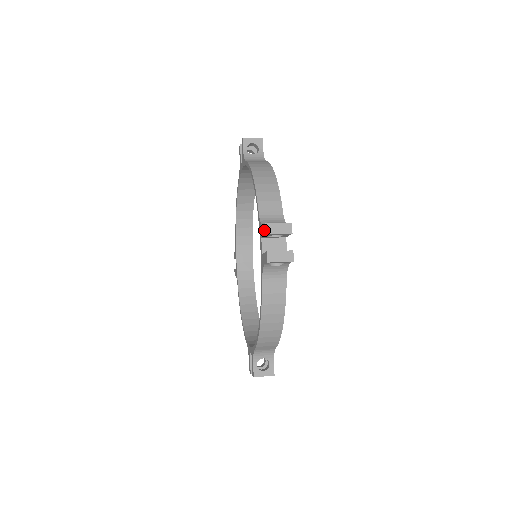
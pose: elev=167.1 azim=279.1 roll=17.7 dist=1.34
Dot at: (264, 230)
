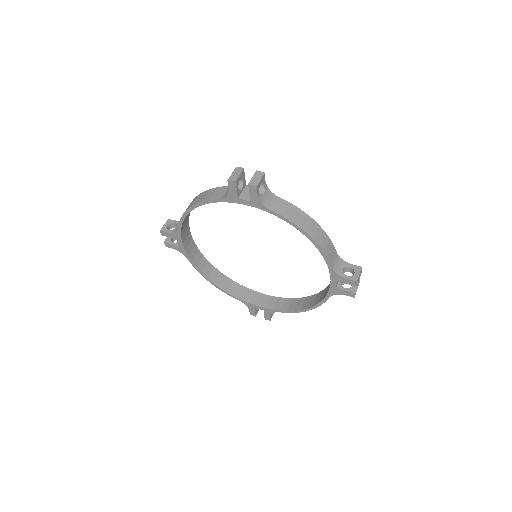
Dot at: (352, 283)
